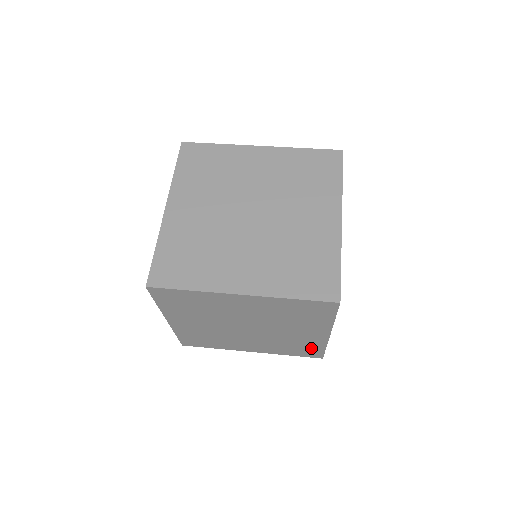
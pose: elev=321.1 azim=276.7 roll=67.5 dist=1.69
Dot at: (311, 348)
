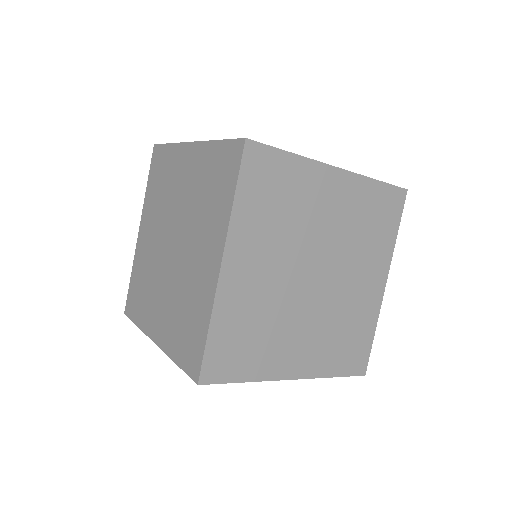
Dot at: (198, 328)
